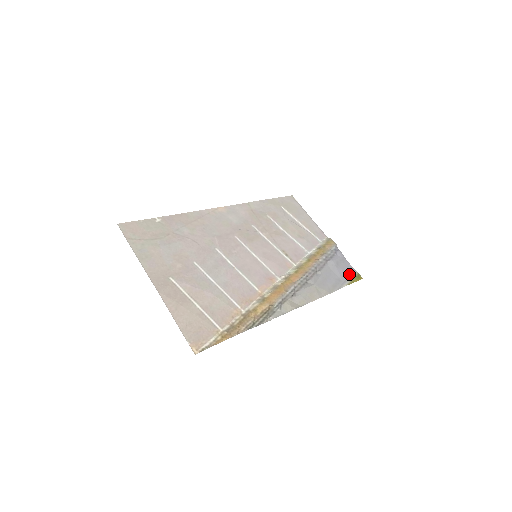
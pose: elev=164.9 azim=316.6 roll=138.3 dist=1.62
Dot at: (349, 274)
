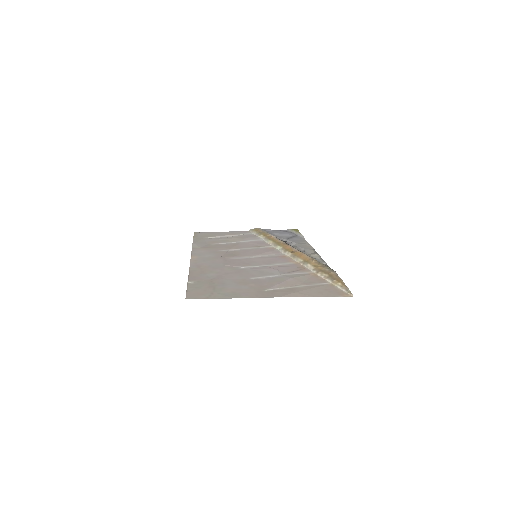
Dot at: (290, 232)
